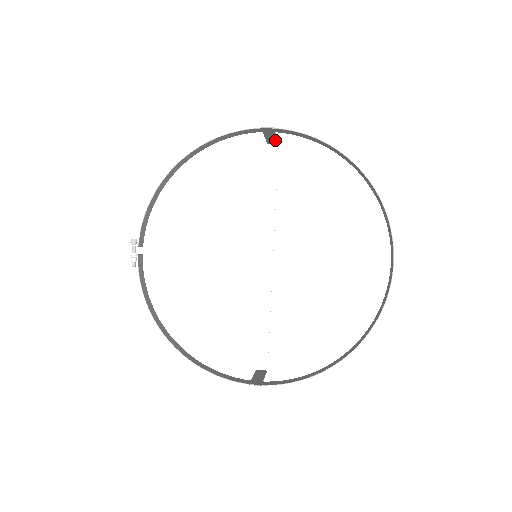
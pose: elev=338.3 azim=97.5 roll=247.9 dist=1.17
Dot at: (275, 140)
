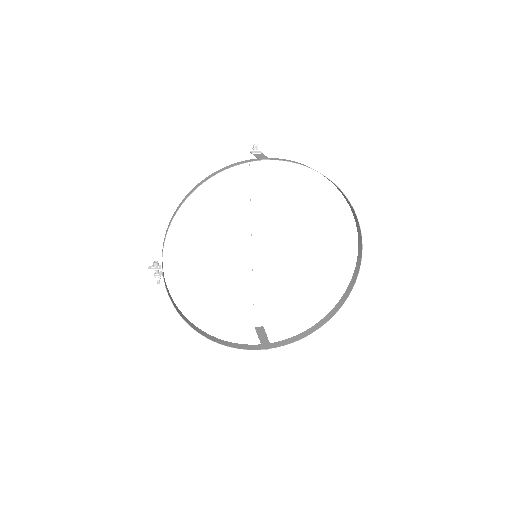
Dot at: (260, 153)
